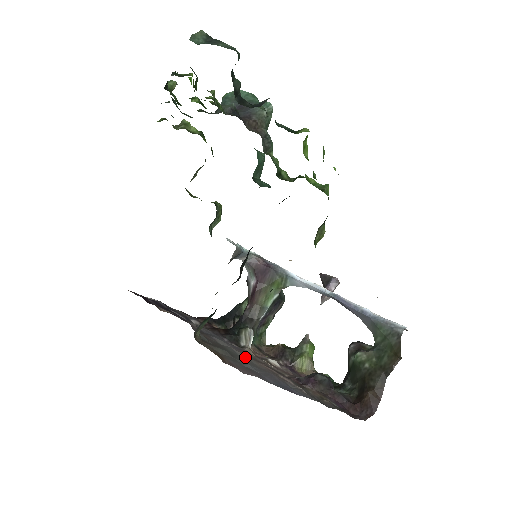
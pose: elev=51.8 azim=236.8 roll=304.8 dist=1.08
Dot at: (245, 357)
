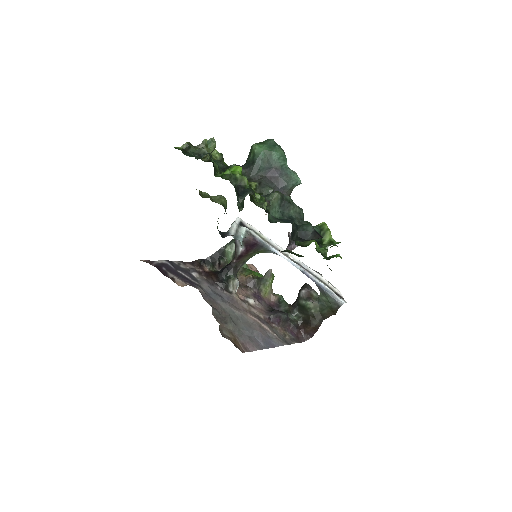
Dot at: (240, 315)
